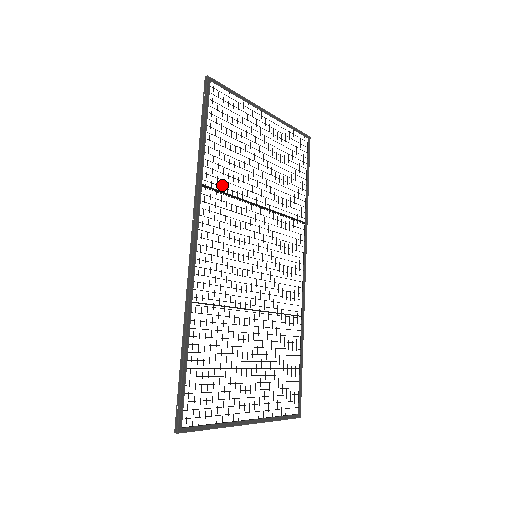
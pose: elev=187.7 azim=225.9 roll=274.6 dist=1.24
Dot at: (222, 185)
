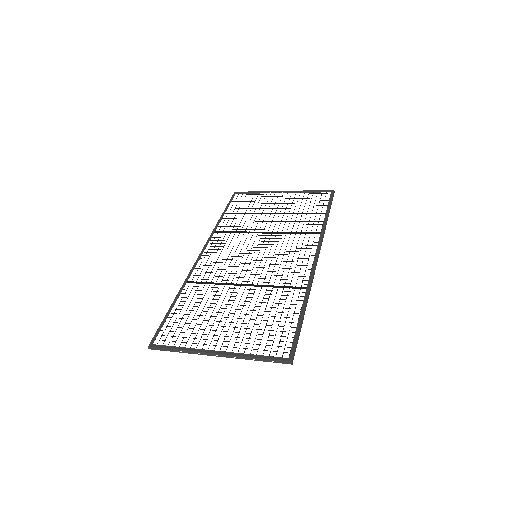
Dot at: (233, 229)
